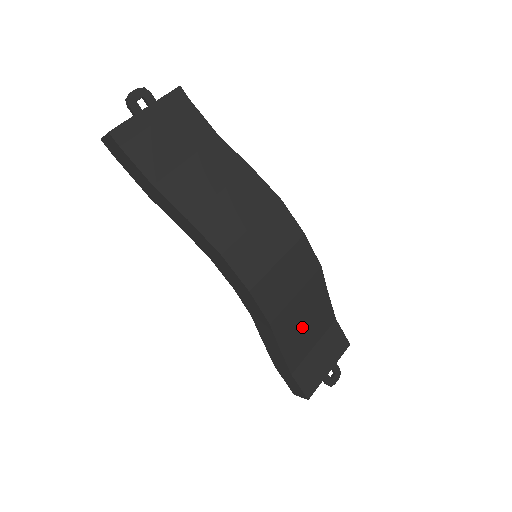
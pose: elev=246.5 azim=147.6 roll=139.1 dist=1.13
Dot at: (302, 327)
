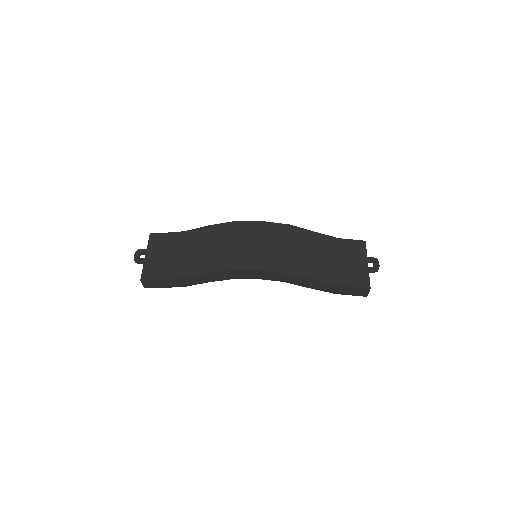
Dot at: (317, 260)
